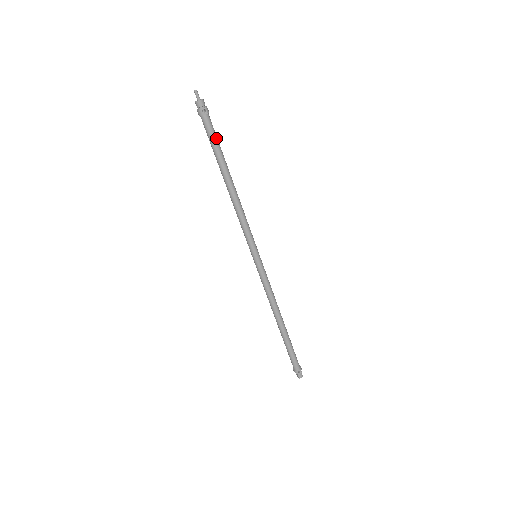
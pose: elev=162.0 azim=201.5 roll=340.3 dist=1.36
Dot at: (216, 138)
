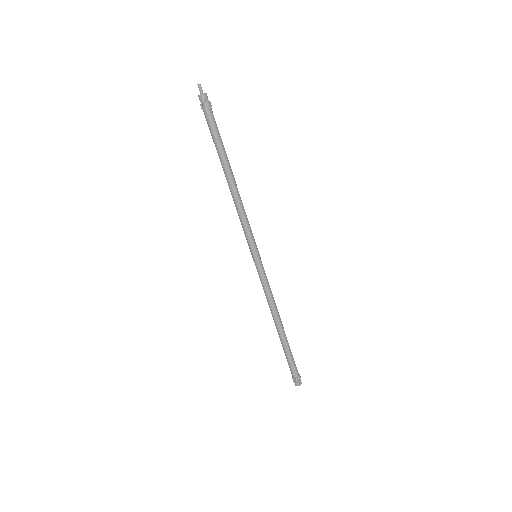
Dot at: (215, 134)
